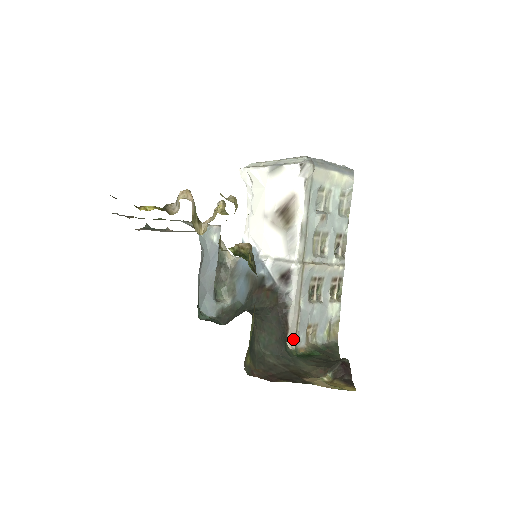
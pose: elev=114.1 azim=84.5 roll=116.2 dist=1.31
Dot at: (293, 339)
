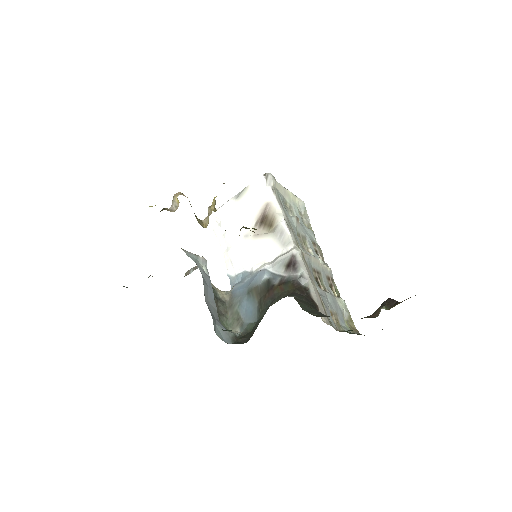
Dot at: (326, 318)
